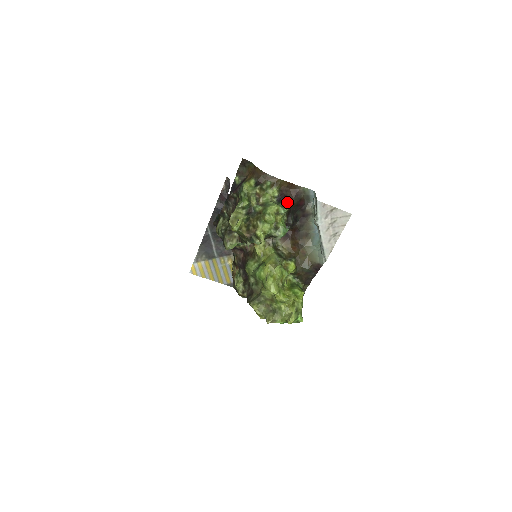
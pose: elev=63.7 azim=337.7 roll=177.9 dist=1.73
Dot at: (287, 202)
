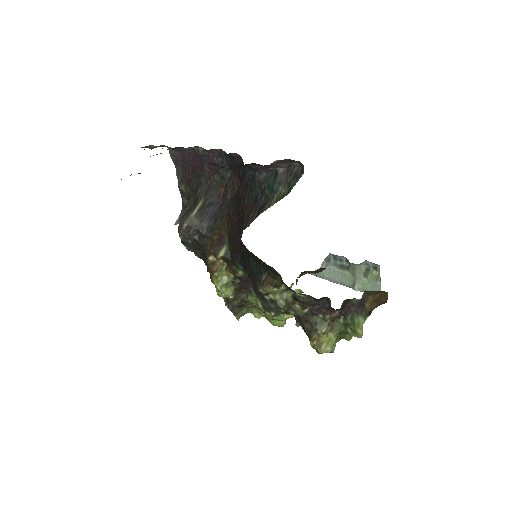
Dot at: occluded
